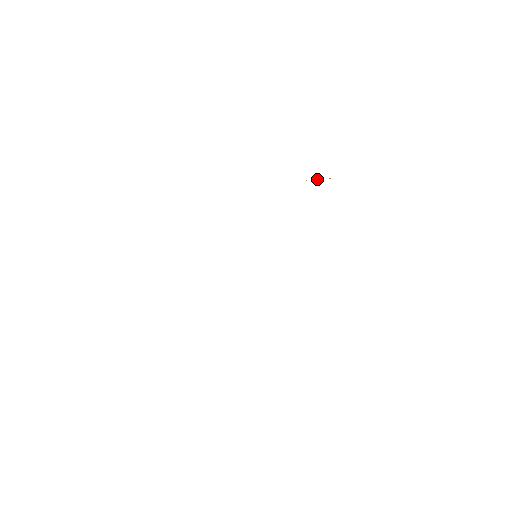
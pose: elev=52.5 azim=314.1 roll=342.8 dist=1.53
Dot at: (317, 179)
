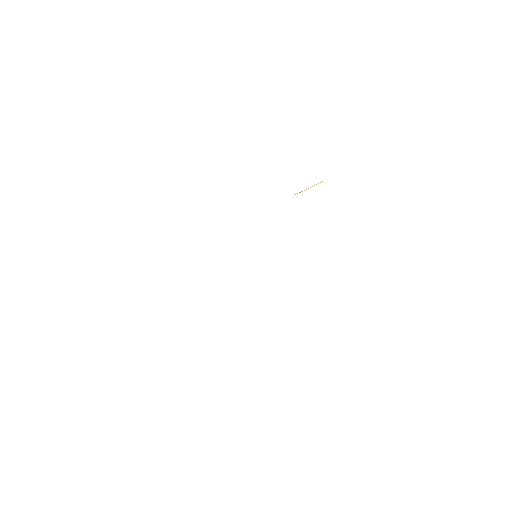
Dot at: occluded
